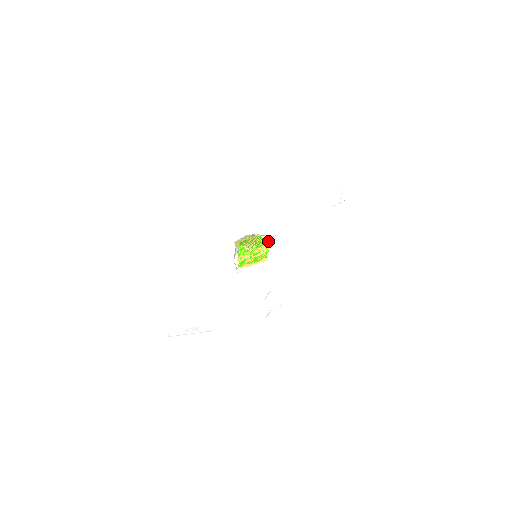
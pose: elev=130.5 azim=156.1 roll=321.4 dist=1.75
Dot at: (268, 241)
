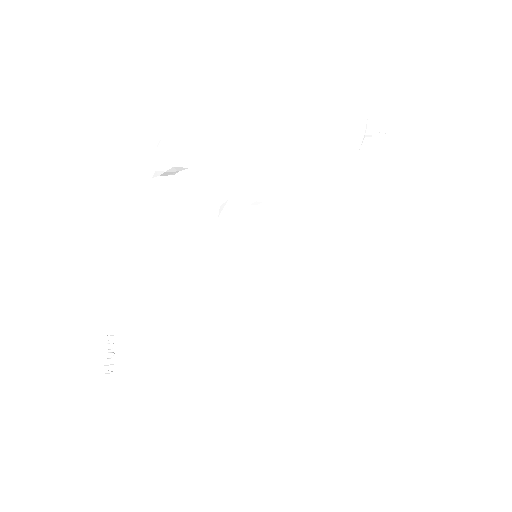
Dot at: occluded
